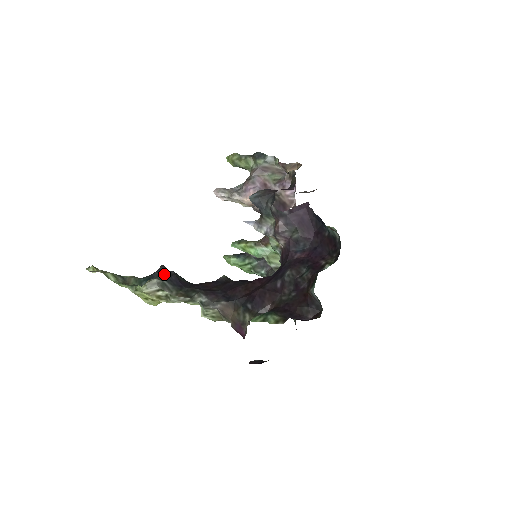
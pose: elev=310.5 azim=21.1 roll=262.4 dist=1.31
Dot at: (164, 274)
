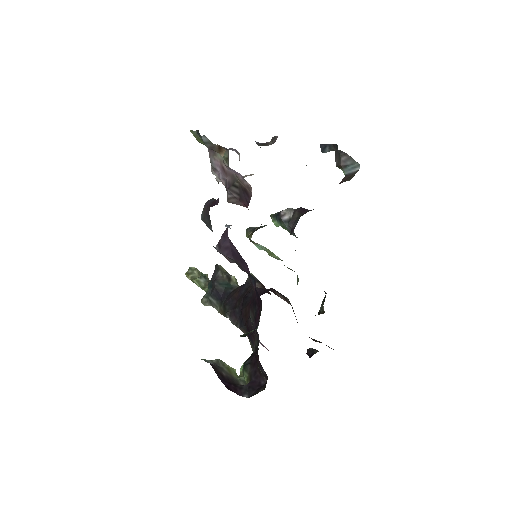
Dot at: occluded
